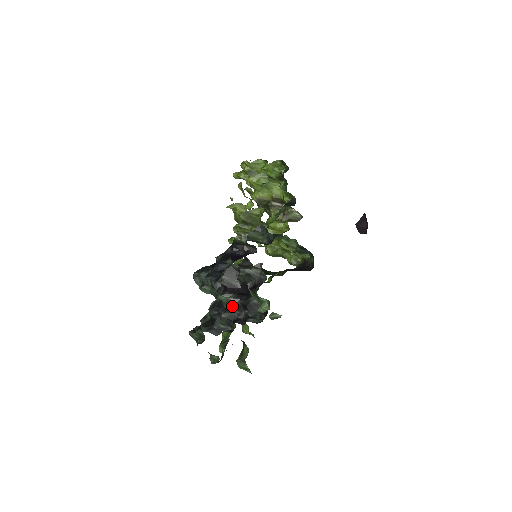
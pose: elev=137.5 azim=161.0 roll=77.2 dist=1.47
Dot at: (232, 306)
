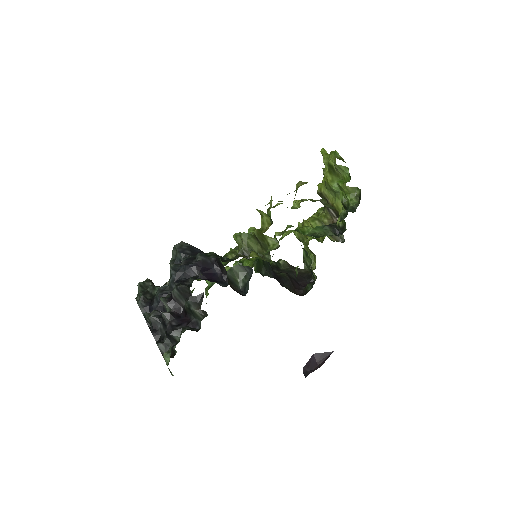
Dot at: (162, 318)
